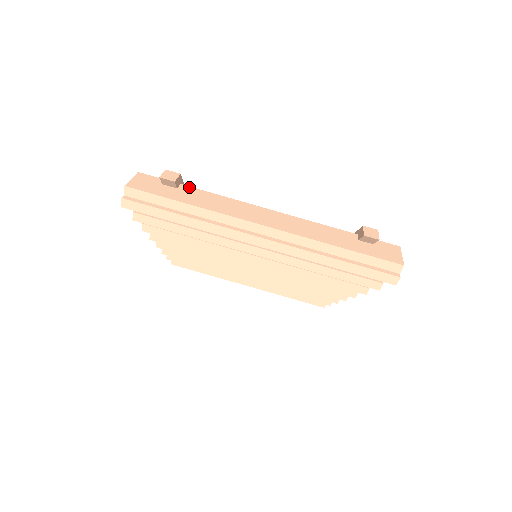
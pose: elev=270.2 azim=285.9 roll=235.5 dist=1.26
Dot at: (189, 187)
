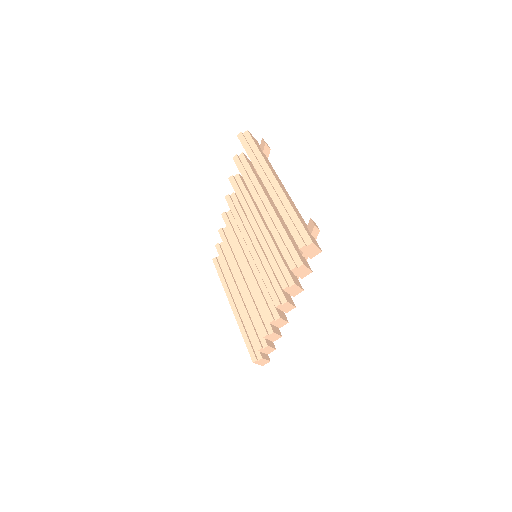
Dot at: occluded
